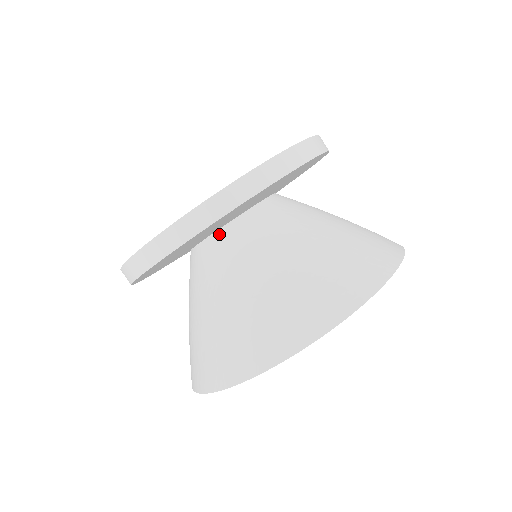
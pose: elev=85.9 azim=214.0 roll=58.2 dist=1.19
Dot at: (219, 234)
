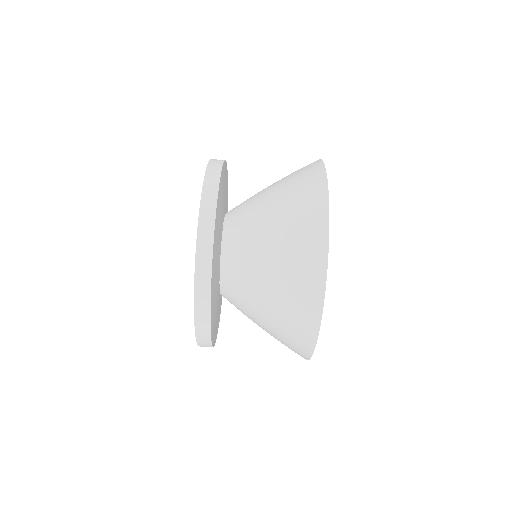
Dot at: (224, 246)
